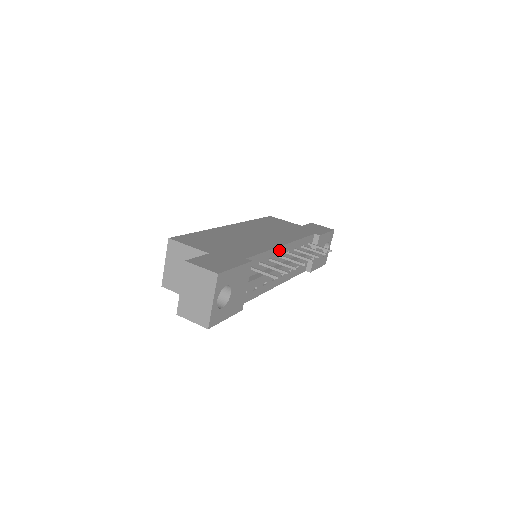
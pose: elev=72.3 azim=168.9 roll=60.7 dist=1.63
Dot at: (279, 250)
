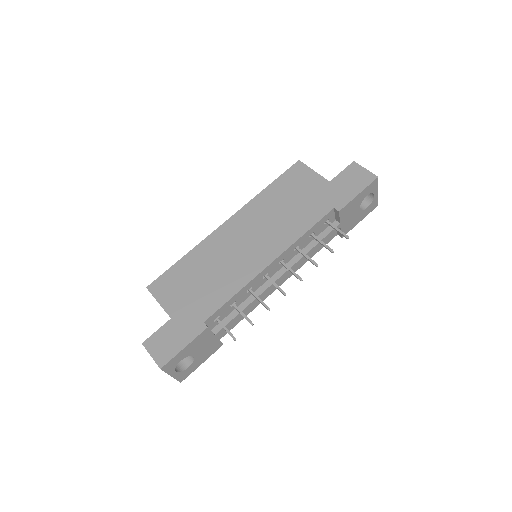
Dot at: (262, 274)
